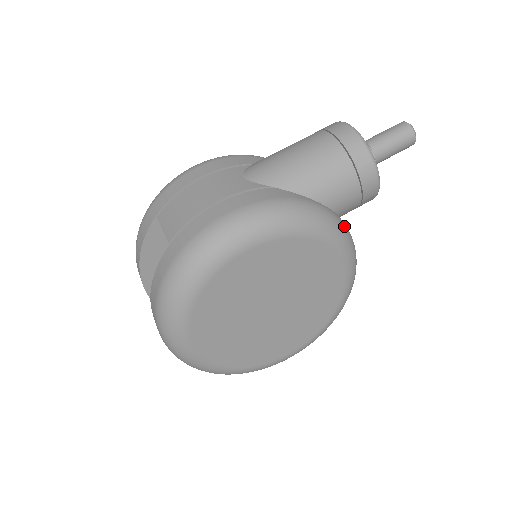
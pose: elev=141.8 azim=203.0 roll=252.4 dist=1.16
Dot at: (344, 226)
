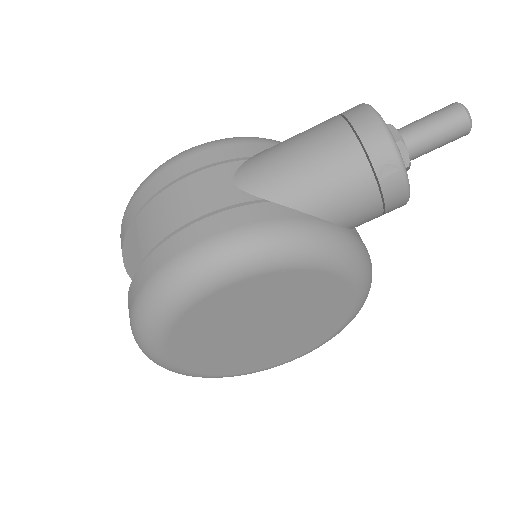
Dot at: (356, 246)
